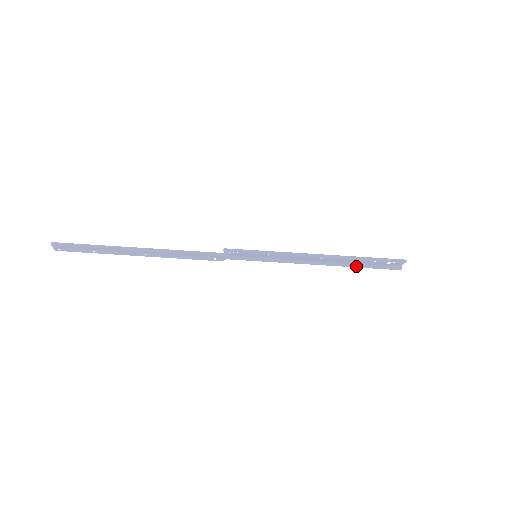
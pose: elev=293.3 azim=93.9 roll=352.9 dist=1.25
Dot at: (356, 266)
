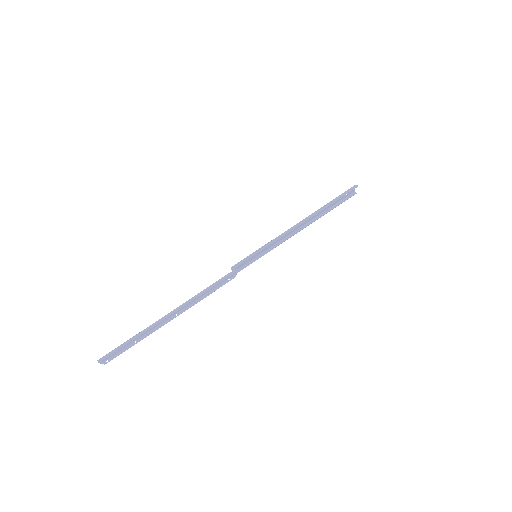
Dot at: (326, 213)
